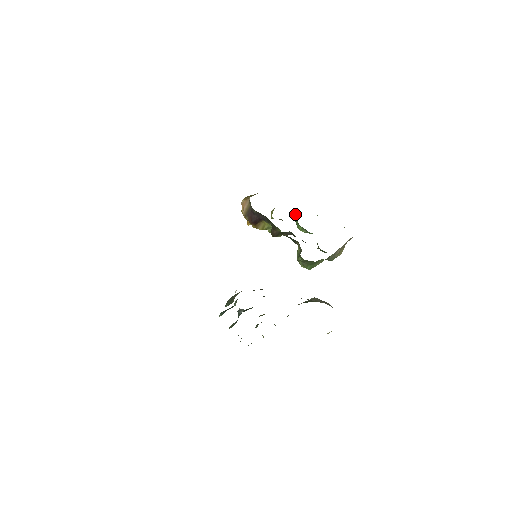
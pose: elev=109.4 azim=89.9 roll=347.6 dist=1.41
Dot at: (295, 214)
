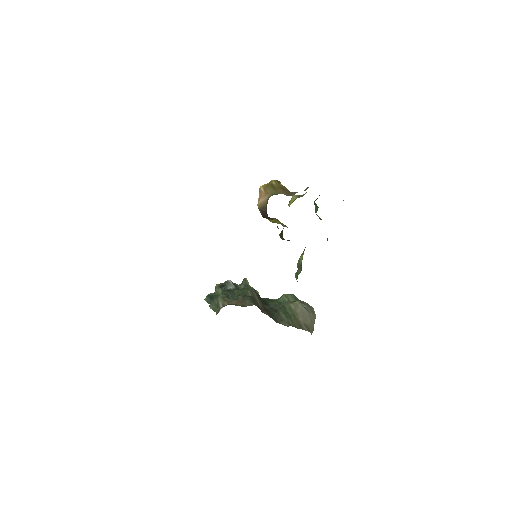
Dot at: occluded
